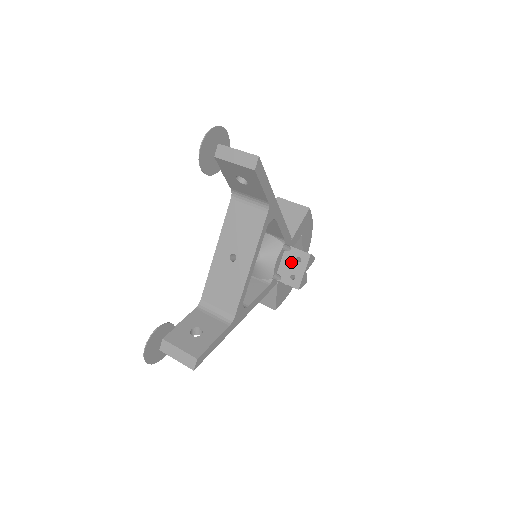
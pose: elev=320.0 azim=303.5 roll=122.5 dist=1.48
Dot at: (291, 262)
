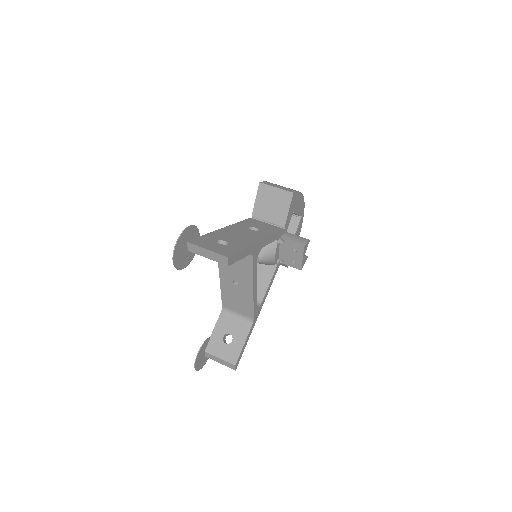
Dot at: (288, 251)
